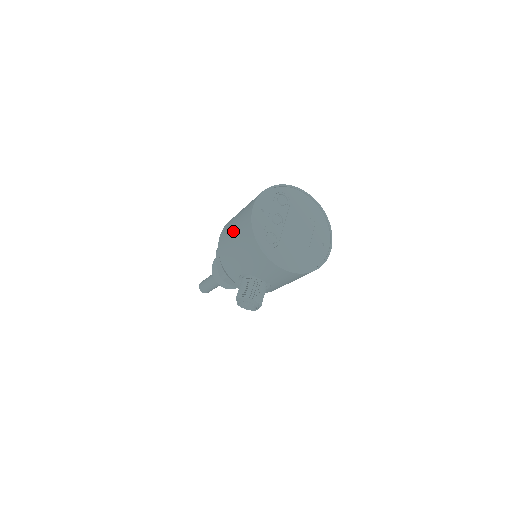
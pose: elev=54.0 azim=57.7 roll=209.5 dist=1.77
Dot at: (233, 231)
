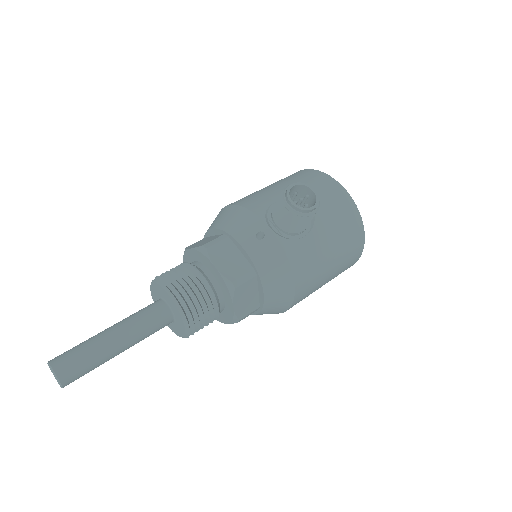
Dot at: occluded
